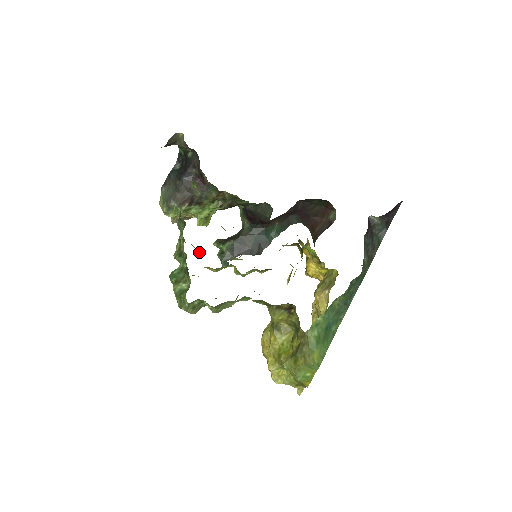
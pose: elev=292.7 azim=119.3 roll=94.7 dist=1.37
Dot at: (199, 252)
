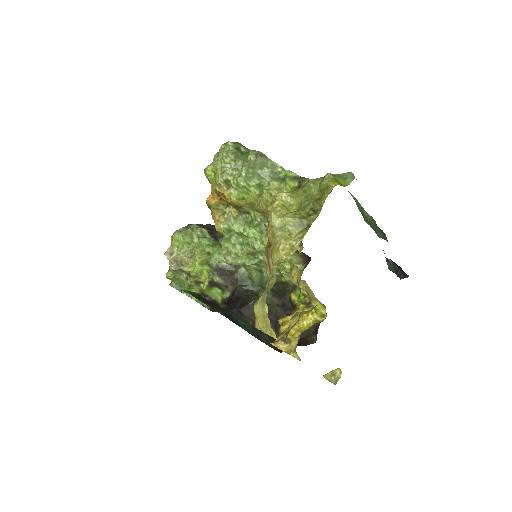
Dot at: occluded
